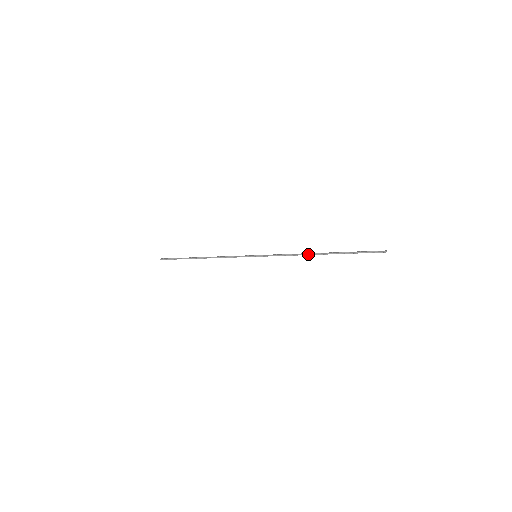
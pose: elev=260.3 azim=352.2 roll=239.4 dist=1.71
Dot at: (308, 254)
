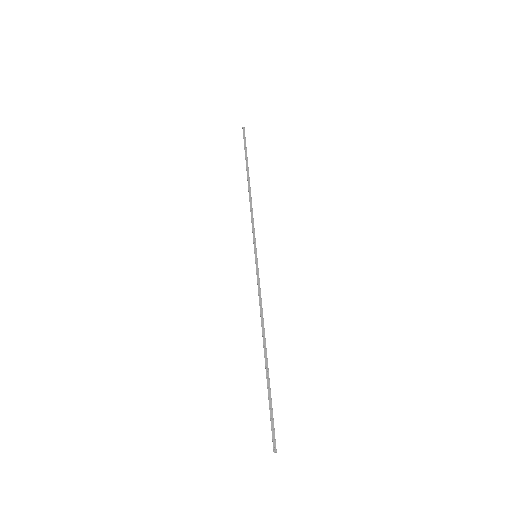
Dot at: (262, 332)
